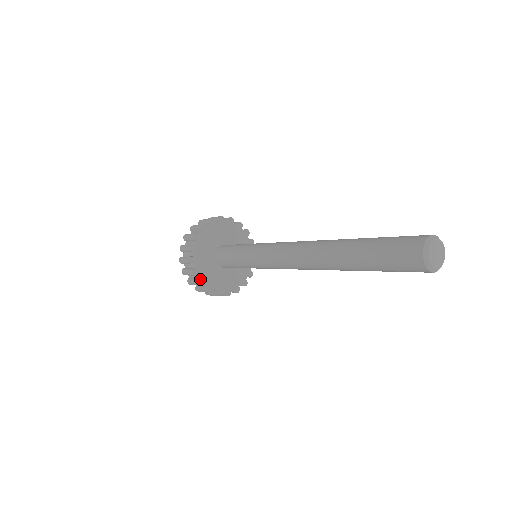
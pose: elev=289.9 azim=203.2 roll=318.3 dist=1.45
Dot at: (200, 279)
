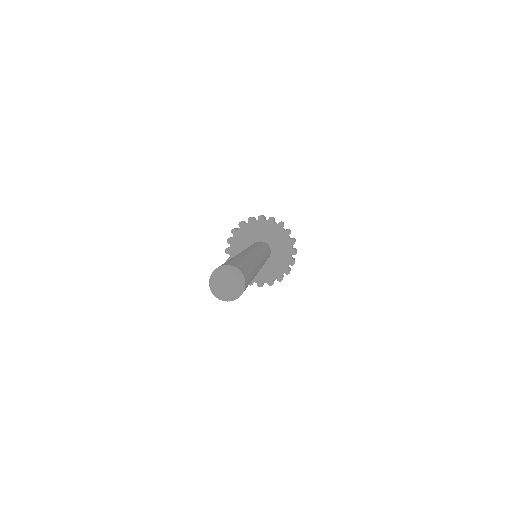
Dot at: (230, 258)
